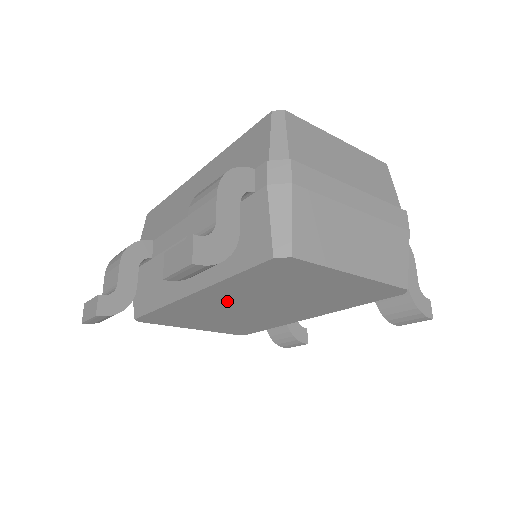
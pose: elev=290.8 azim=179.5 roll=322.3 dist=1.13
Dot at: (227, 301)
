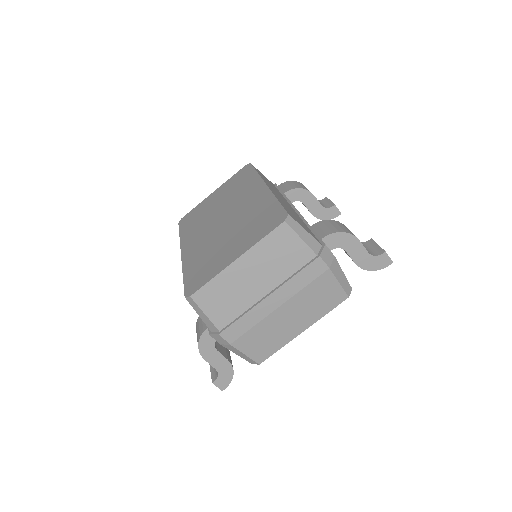
Dot at: occluded
